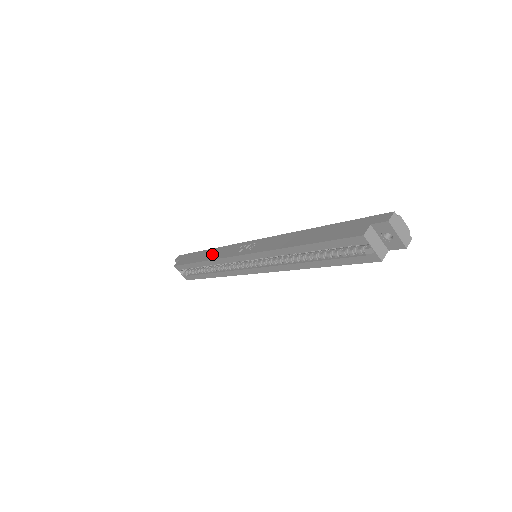
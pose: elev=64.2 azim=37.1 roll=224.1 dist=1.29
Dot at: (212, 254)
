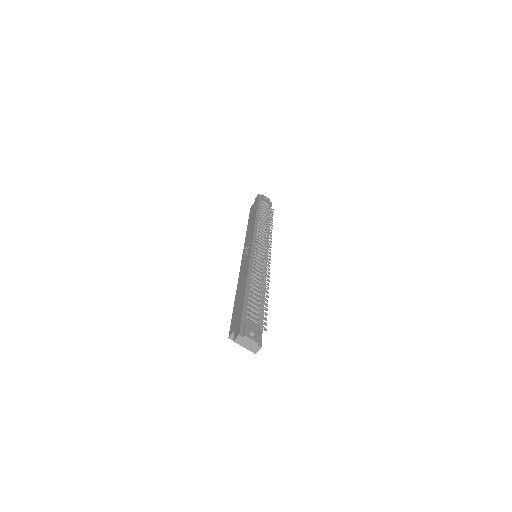
Dot at: (250, 228)
